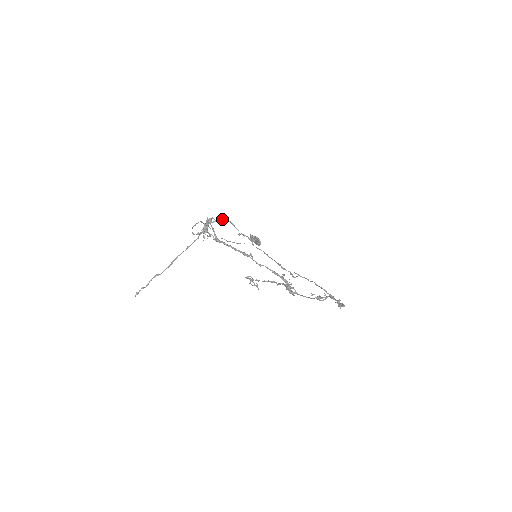
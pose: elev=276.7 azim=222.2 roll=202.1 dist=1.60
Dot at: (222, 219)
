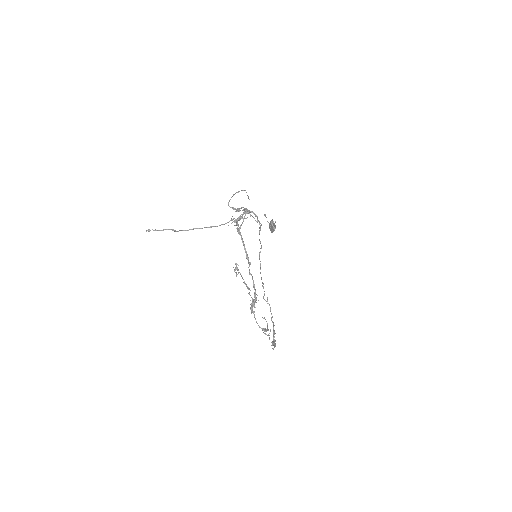
Dot at: (257, 217)
